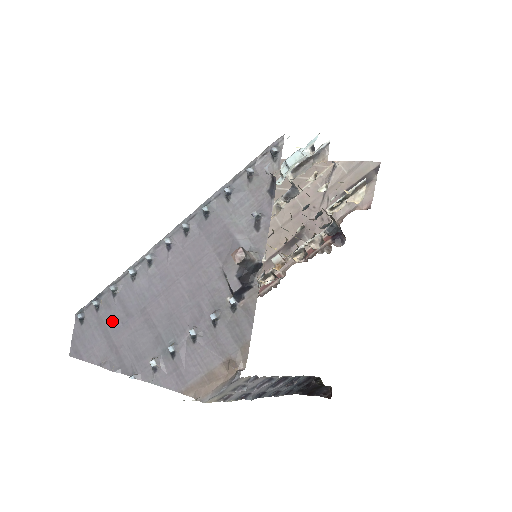
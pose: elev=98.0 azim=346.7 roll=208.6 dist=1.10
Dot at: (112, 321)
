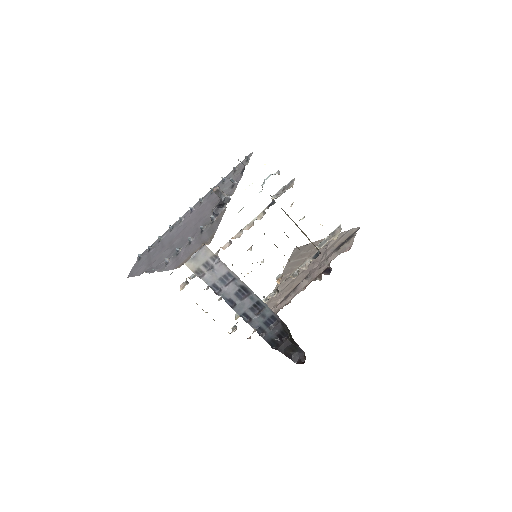
Dot at: (154, 253)
